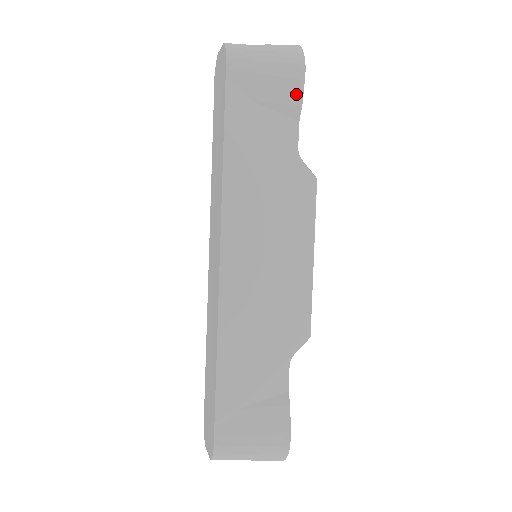
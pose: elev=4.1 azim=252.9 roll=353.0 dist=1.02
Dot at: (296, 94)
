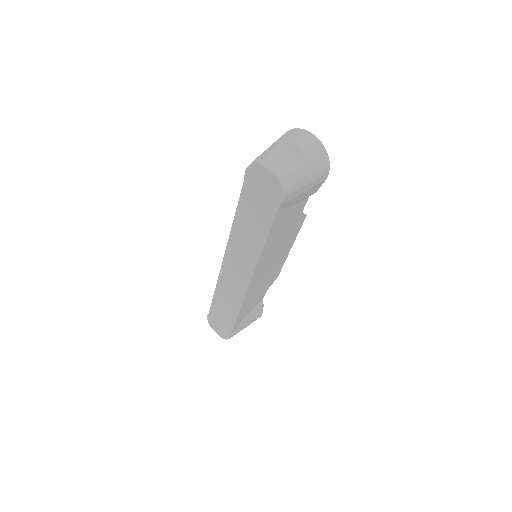
Dot at: (316, 189)
